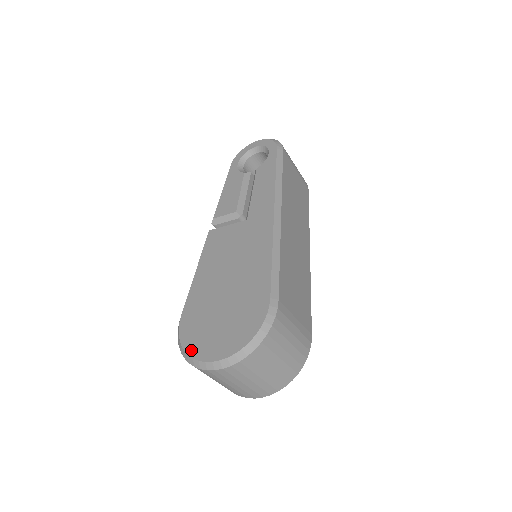
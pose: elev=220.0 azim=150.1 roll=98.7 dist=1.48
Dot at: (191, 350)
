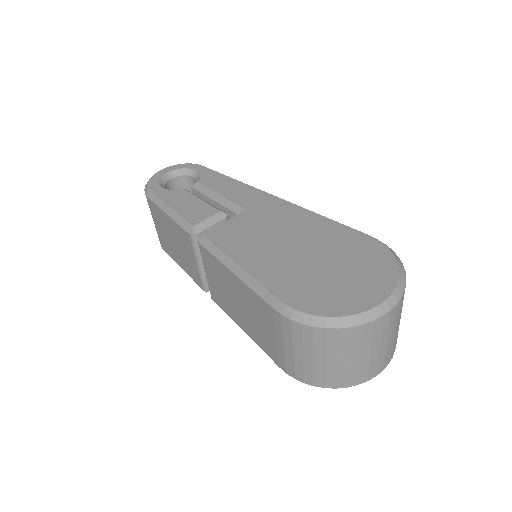
Dot at: (345, 310)
